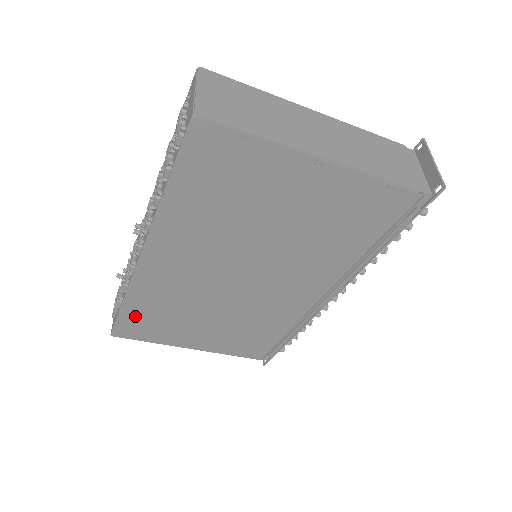
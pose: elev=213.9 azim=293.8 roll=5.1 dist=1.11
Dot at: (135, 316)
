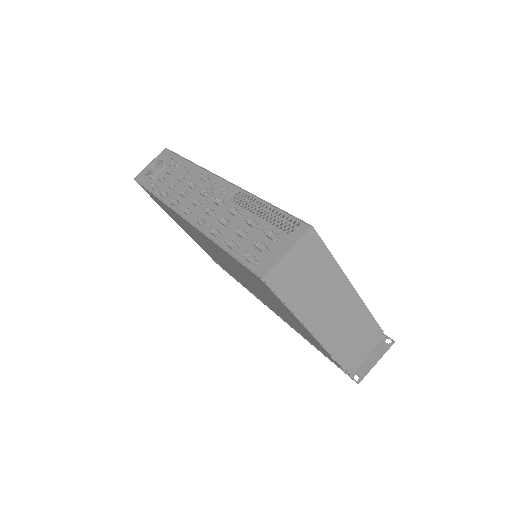
Dot at: (156, 199)
